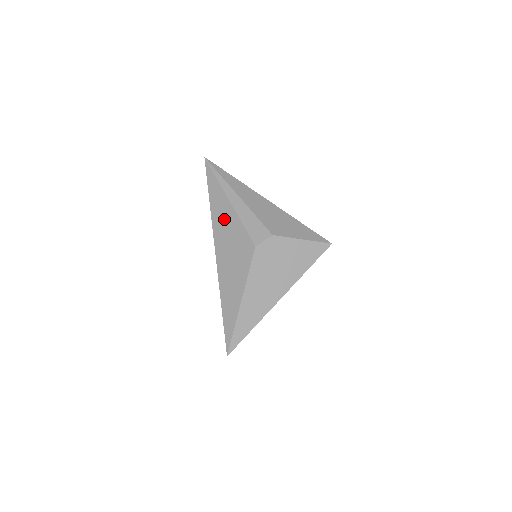
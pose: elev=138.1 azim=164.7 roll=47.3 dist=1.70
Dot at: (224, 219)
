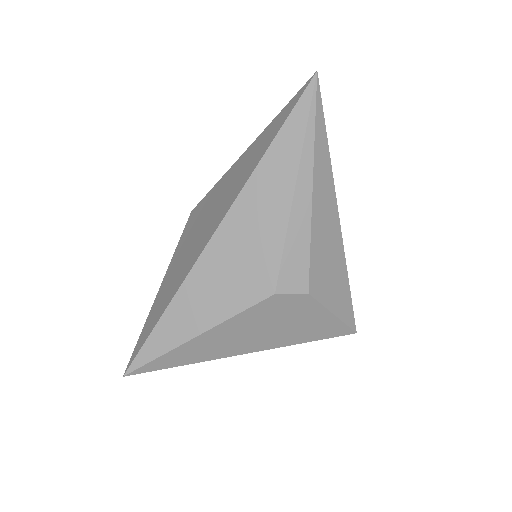
Dot at: (264, 206)
